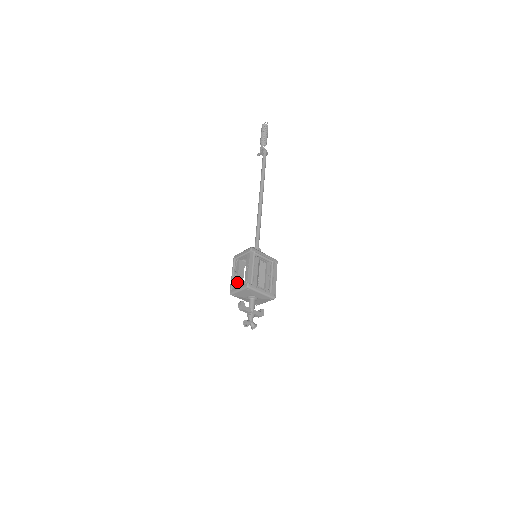
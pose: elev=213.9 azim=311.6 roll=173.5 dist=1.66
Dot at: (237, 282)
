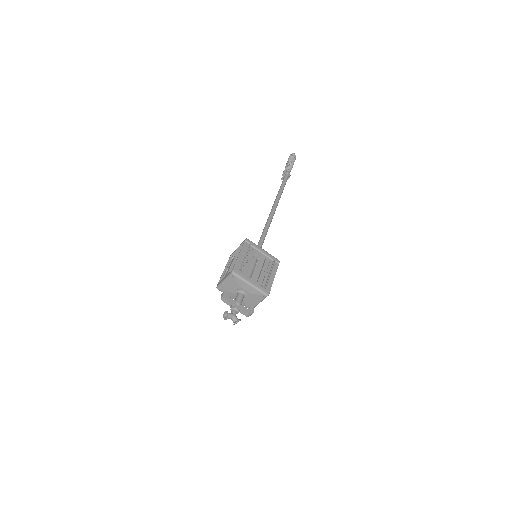
Dot at: occluded
